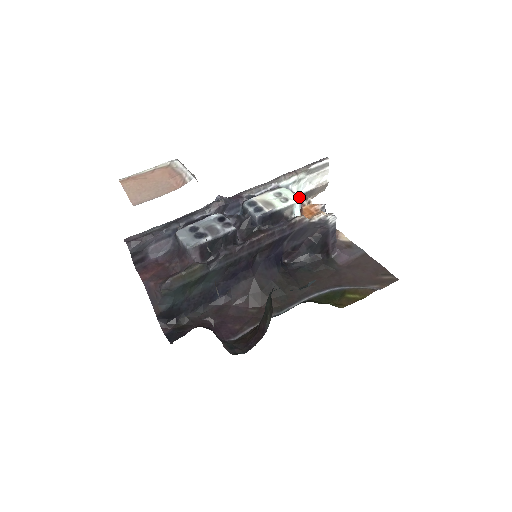
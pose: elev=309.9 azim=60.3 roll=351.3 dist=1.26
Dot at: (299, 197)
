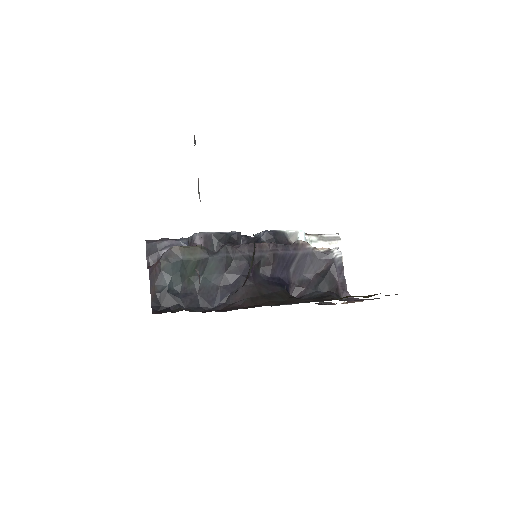
Dot at: occluded
